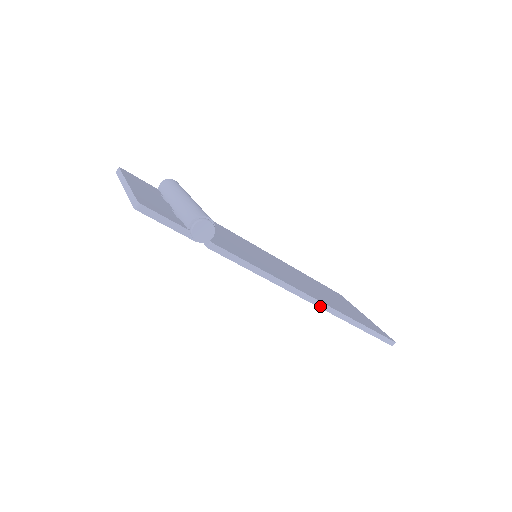
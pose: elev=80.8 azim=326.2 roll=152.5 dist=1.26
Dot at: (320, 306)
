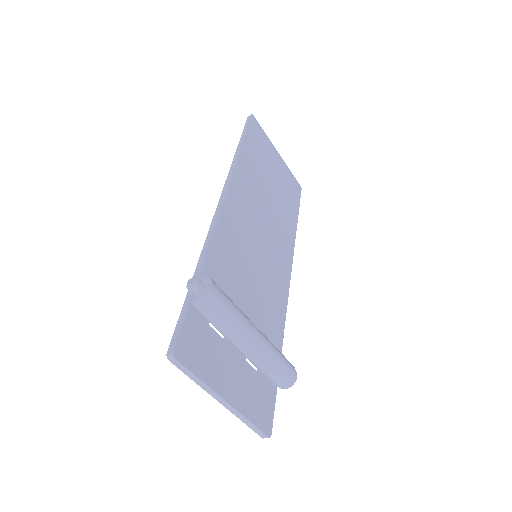
Dot at: occluded
